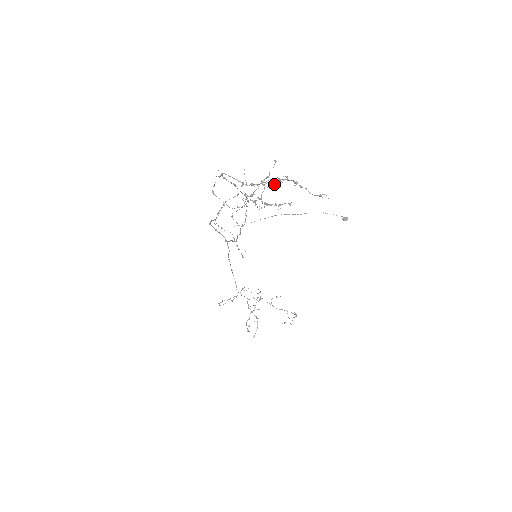
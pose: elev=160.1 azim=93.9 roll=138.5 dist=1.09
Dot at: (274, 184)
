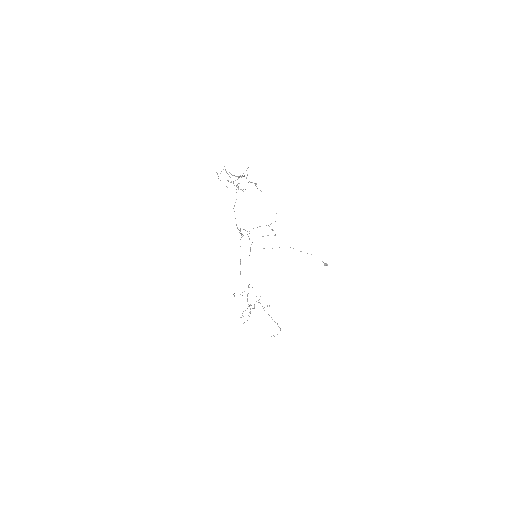
Dot at: occluded
